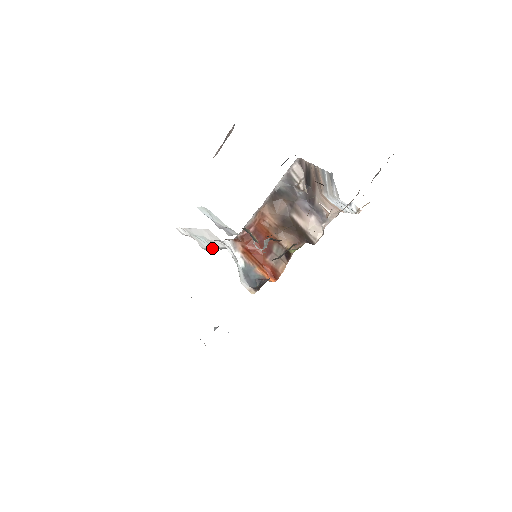
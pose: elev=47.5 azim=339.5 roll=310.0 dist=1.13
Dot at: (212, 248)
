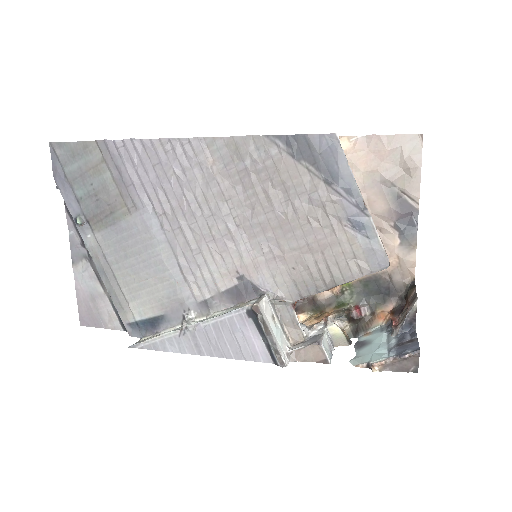
Dot at: (282, 329)
